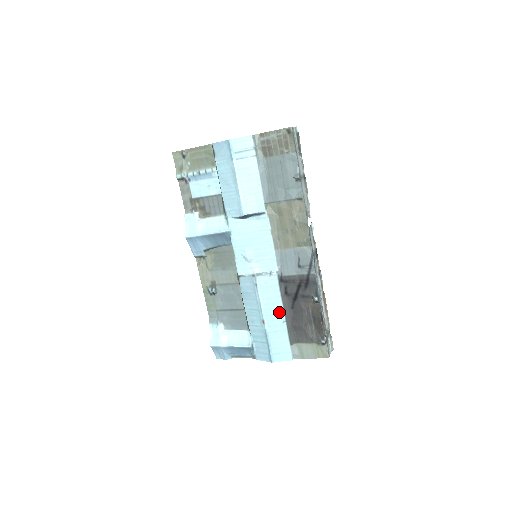
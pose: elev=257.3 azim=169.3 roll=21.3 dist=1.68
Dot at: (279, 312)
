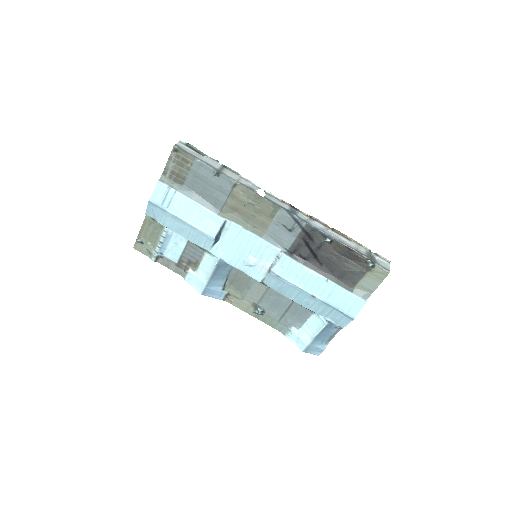
Dot at: (315, 278)
